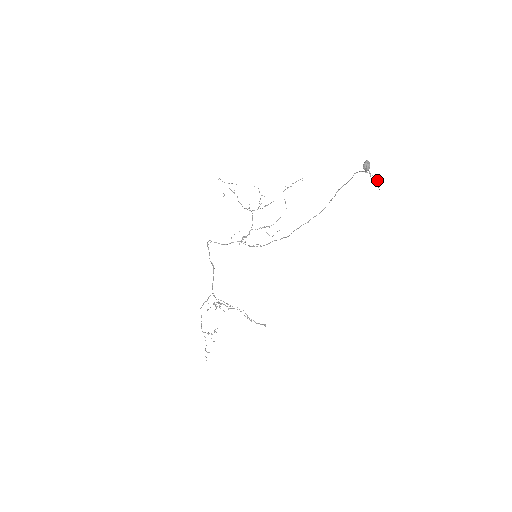
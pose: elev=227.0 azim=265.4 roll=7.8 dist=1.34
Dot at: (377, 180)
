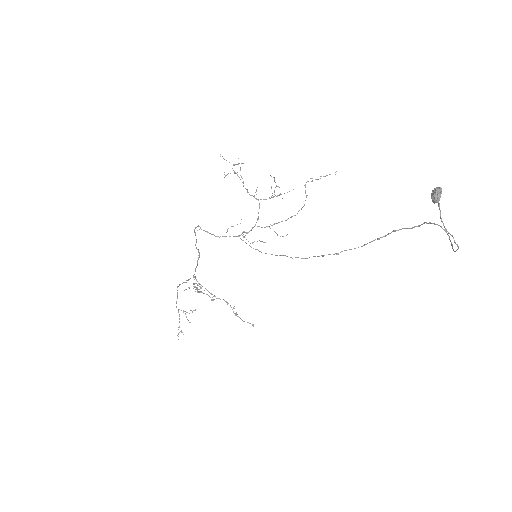
Dot at: (458, 246)
